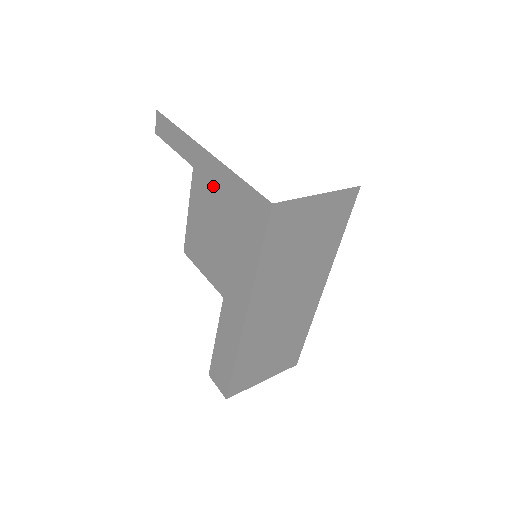
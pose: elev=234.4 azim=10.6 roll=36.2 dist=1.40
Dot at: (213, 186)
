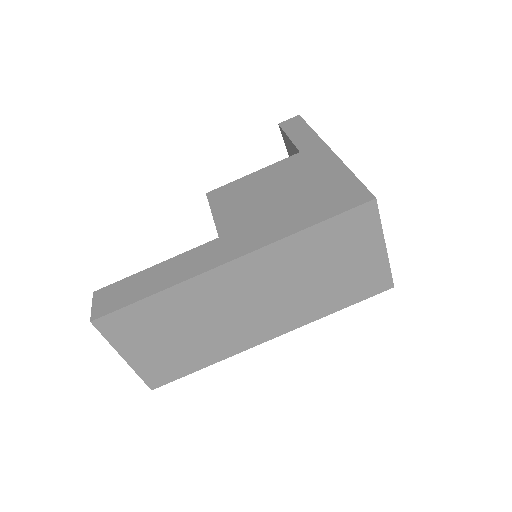
Dot at: (311, 168)
